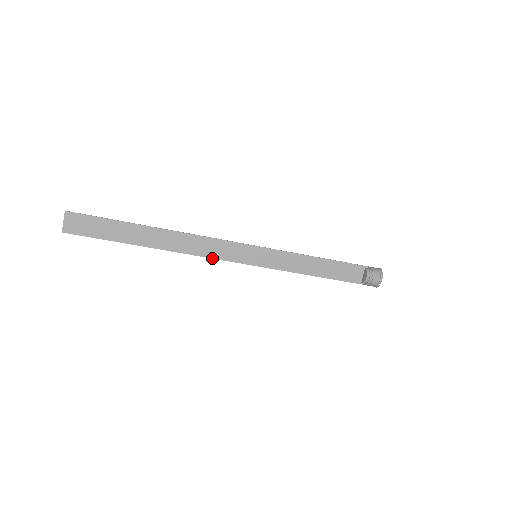
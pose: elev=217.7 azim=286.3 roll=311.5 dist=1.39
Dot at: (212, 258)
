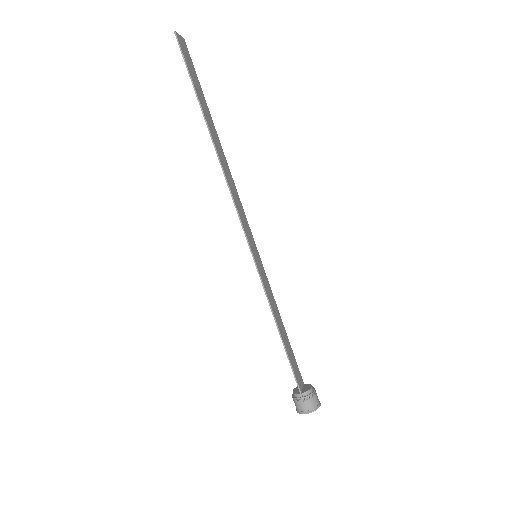
Dot at: (236, 206)
